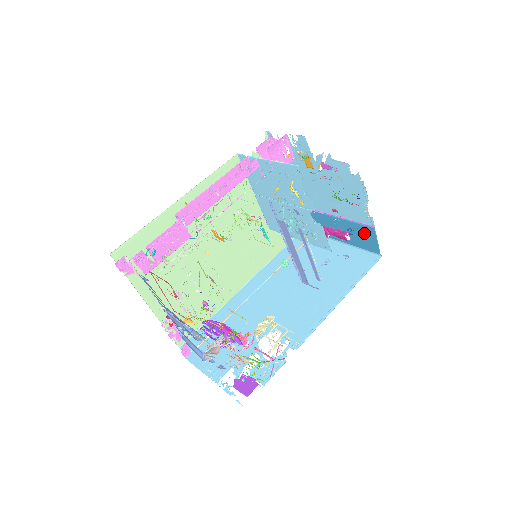
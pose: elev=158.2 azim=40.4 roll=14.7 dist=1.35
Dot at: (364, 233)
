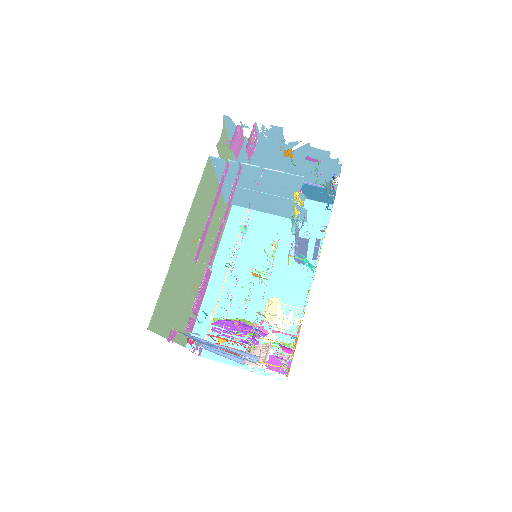
Dot at: (322, 192)
